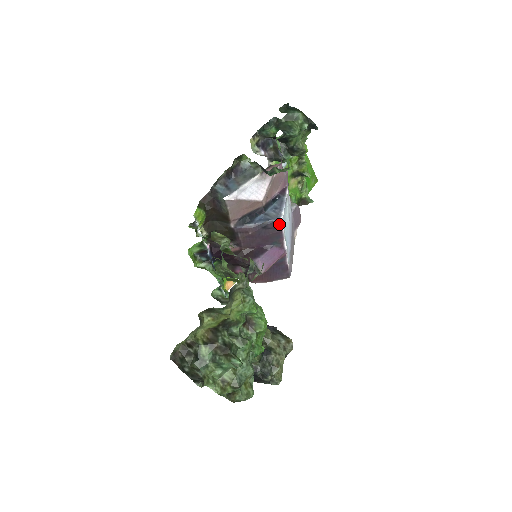
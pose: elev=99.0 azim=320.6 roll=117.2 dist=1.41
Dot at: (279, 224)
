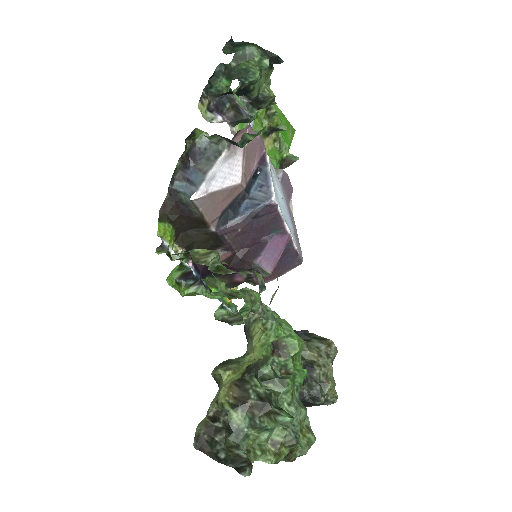
Dot at: (273, 206)
